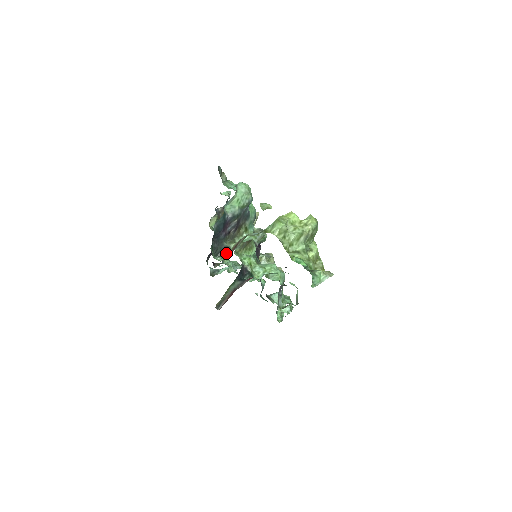
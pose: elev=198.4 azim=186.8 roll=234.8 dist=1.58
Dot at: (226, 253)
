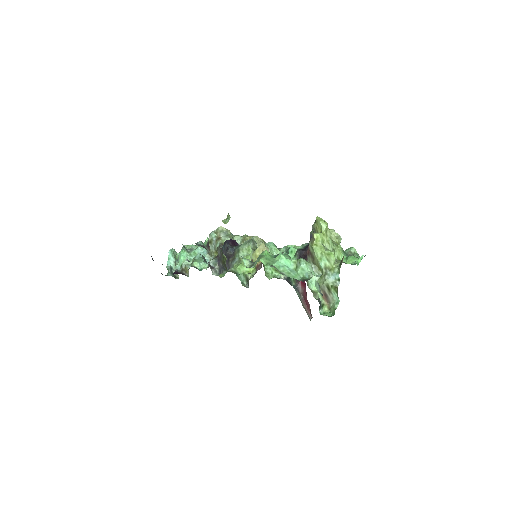
Dot at: (322, 304)
